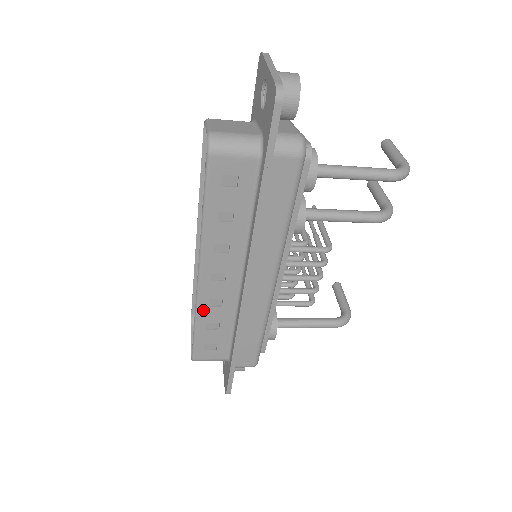
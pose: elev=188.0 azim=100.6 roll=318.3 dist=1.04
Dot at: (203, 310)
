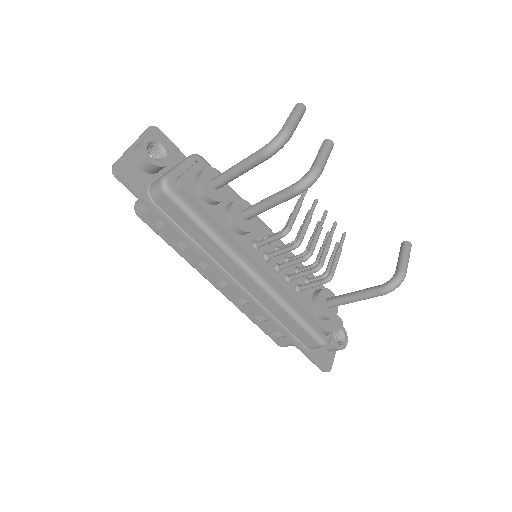
Dot at: (242, 309)
